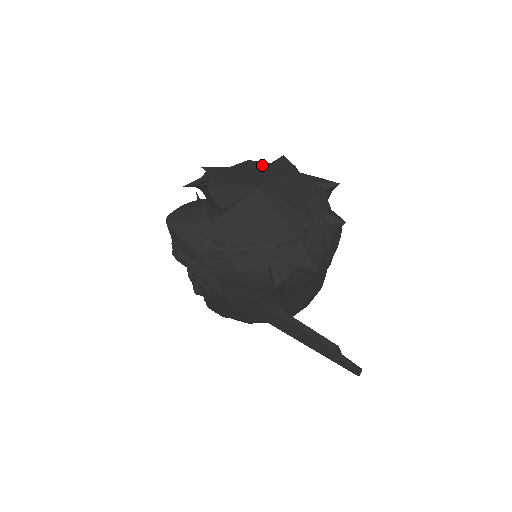
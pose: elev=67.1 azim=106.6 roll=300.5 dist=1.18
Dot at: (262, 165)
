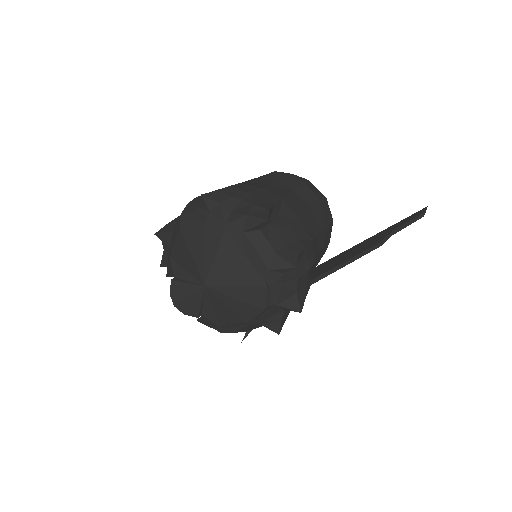
Dot at: (193, 234)
